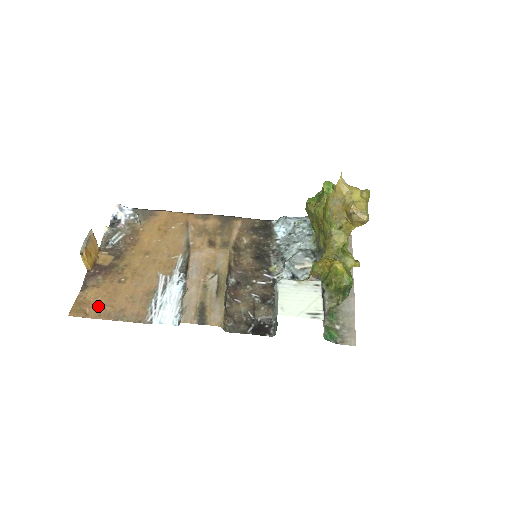
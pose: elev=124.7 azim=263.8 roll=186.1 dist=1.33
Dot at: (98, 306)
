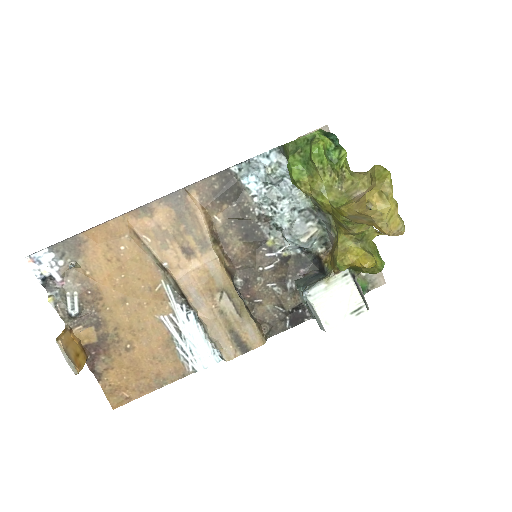
Dot at: (131, 385)
